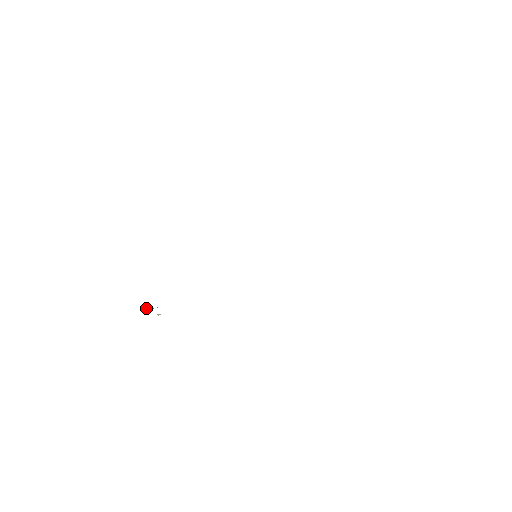
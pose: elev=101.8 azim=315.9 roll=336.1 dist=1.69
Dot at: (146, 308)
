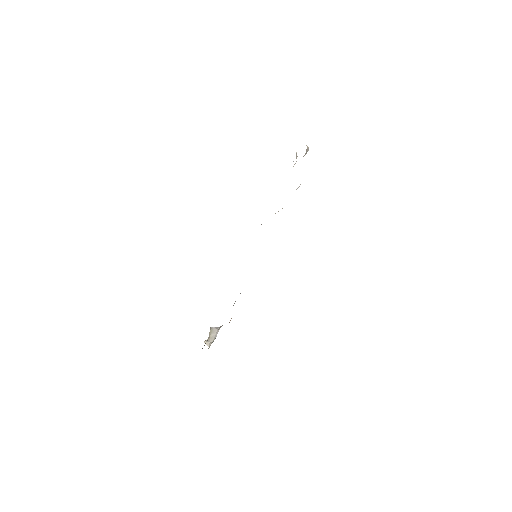
Dot at: (209, 343)
